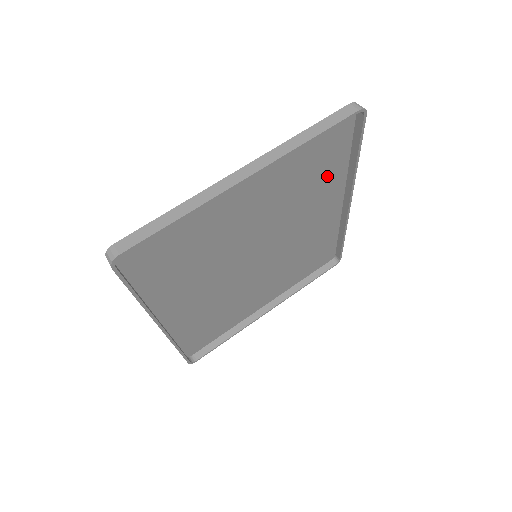
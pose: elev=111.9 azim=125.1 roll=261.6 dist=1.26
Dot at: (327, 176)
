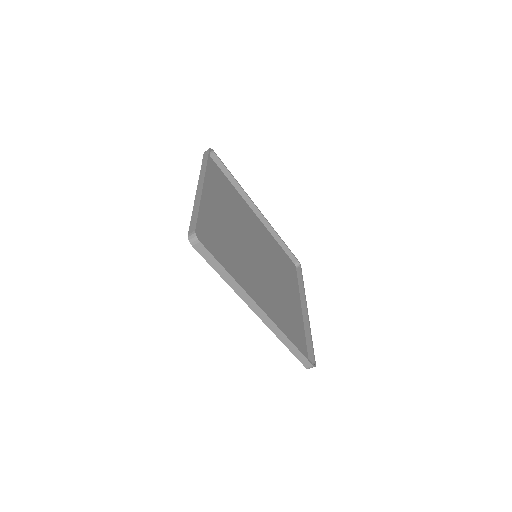
Dot at: (234, 196)
